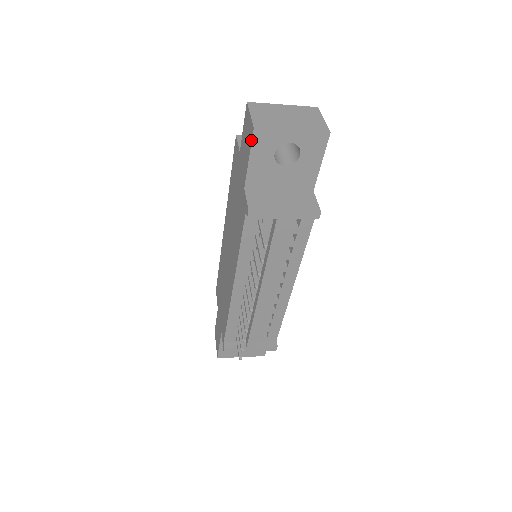
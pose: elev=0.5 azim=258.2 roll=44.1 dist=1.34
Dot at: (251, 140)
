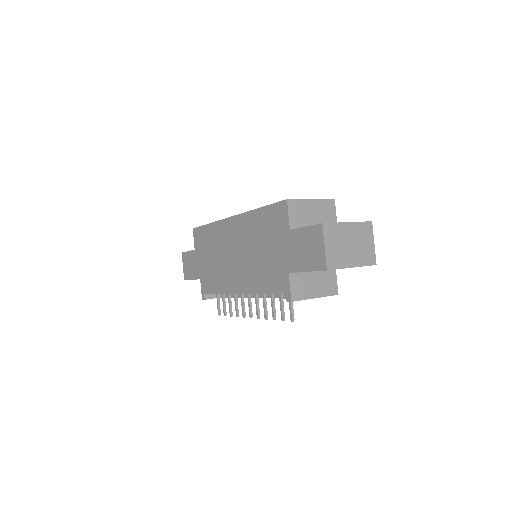
Dot at: (318, 269)
